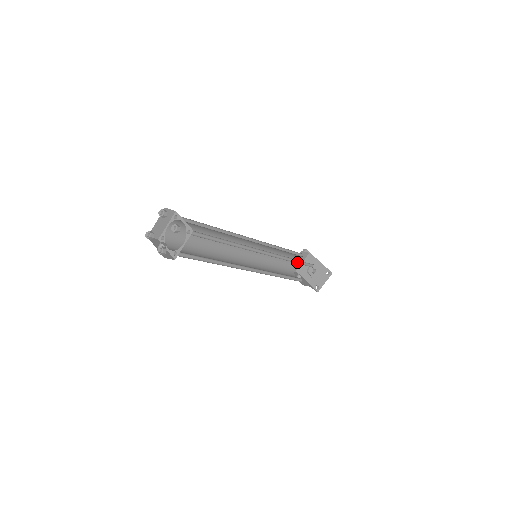
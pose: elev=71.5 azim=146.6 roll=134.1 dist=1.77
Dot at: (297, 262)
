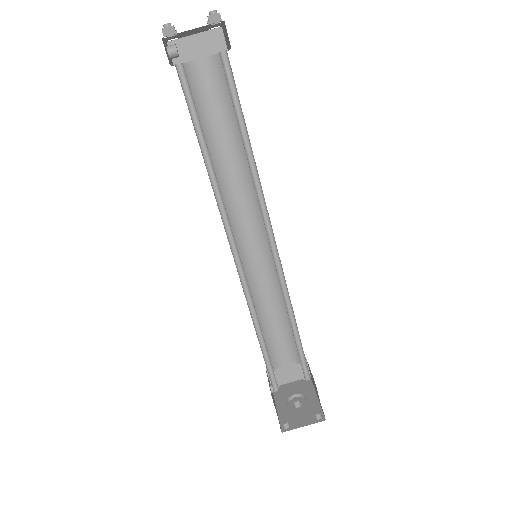
Dot at: (295, 339)
